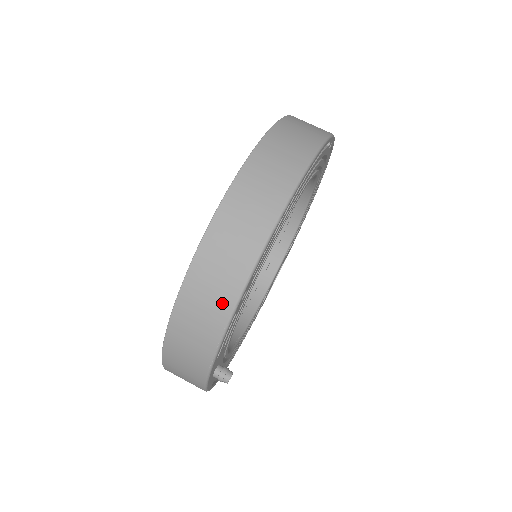
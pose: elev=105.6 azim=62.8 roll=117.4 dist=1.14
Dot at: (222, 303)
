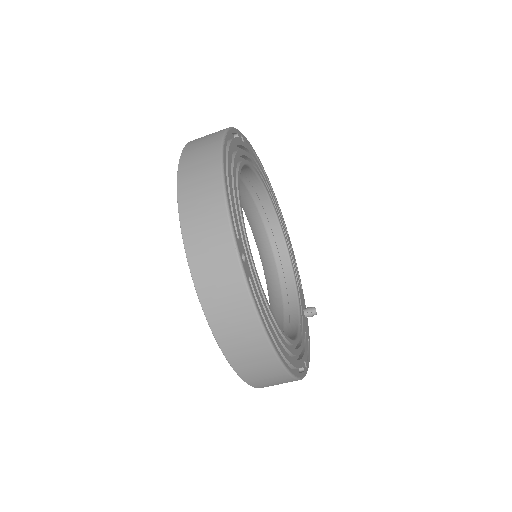
Dot at: occluded
